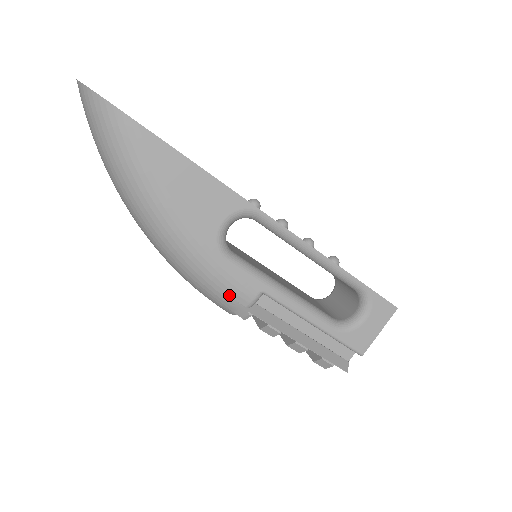
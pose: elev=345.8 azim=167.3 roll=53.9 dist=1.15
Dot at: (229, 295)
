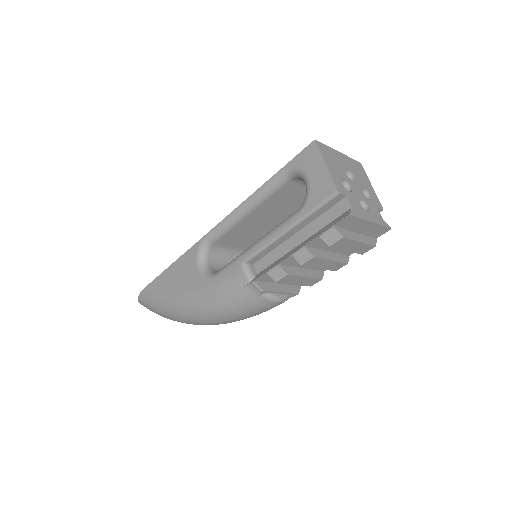
Dot at: (237, 291)
